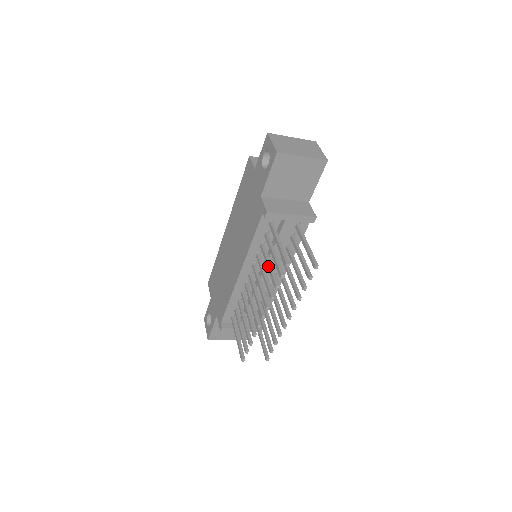
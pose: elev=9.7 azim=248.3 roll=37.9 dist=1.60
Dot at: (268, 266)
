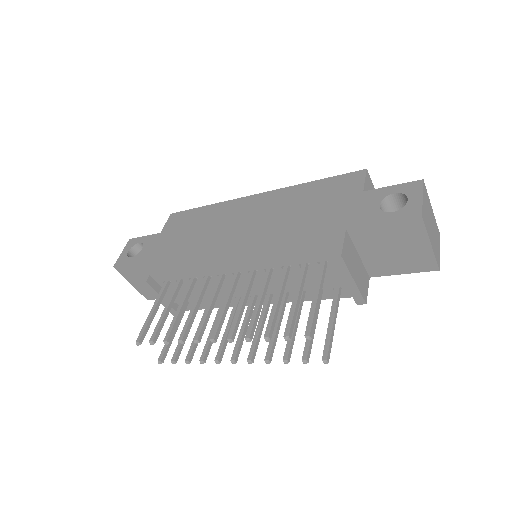
Dot at: (277, 302)
